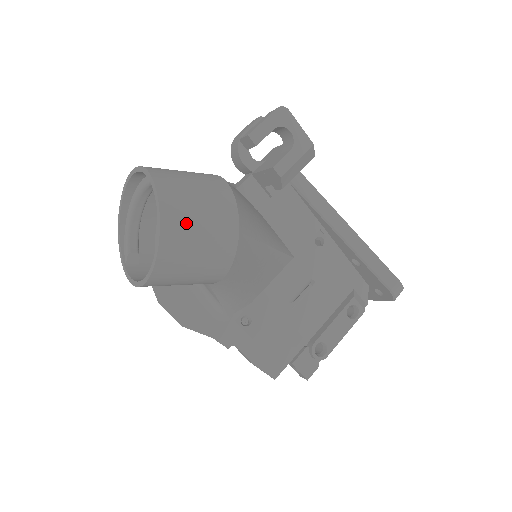
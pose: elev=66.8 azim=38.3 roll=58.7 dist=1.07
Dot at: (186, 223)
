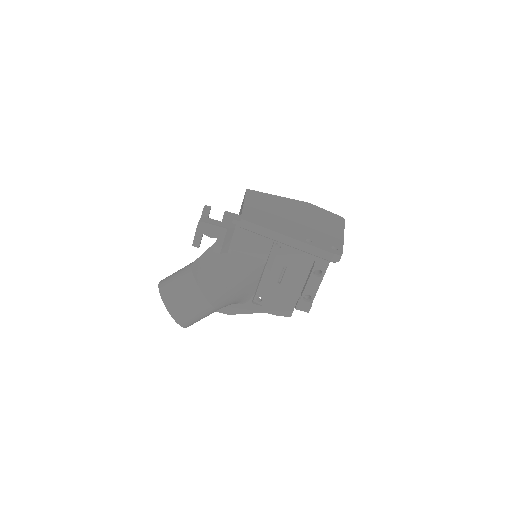
Dot at: (182, 311)
